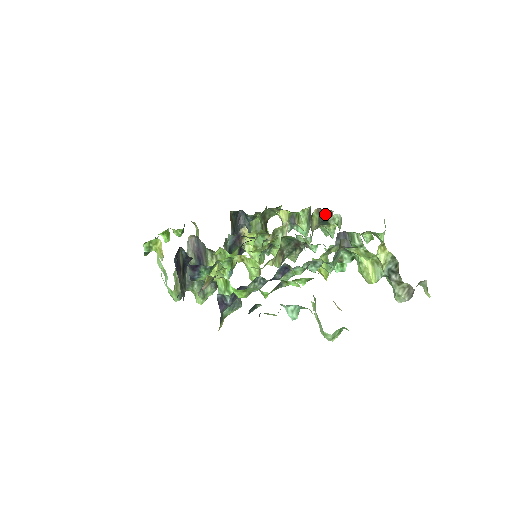
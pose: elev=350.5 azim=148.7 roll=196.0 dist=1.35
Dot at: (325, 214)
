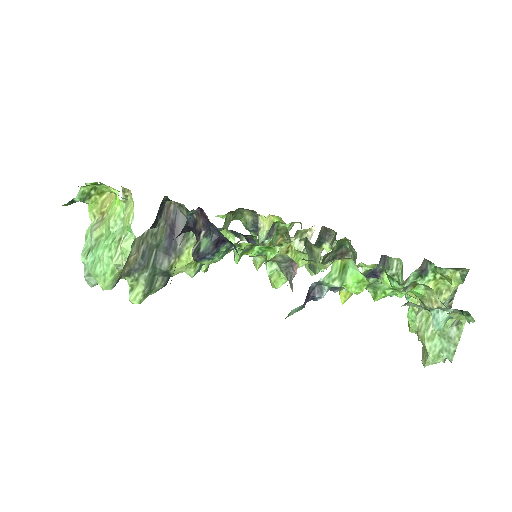
Dot at: (325, 235)
